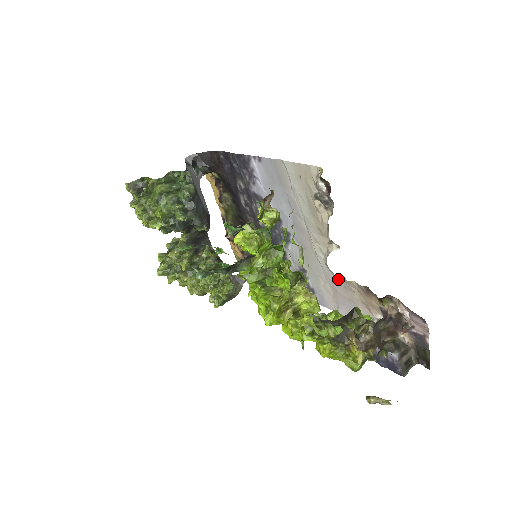
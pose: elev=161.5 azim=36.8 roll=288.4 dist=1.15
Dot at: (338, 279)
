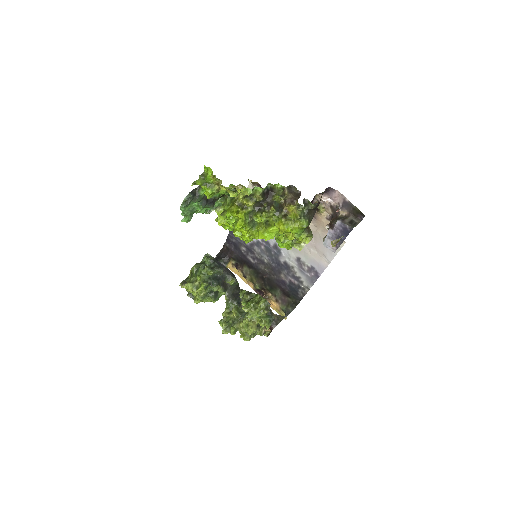
Dot at: occluded
